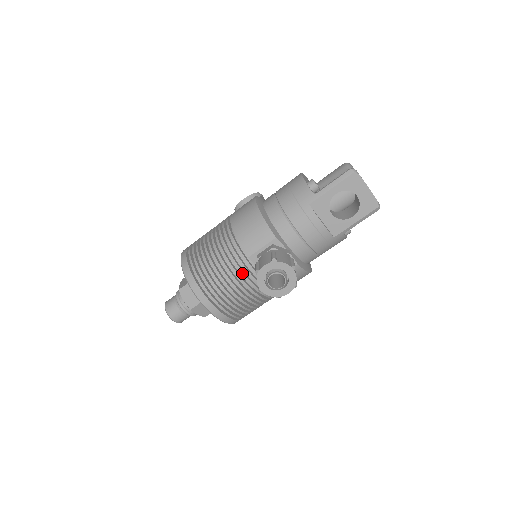
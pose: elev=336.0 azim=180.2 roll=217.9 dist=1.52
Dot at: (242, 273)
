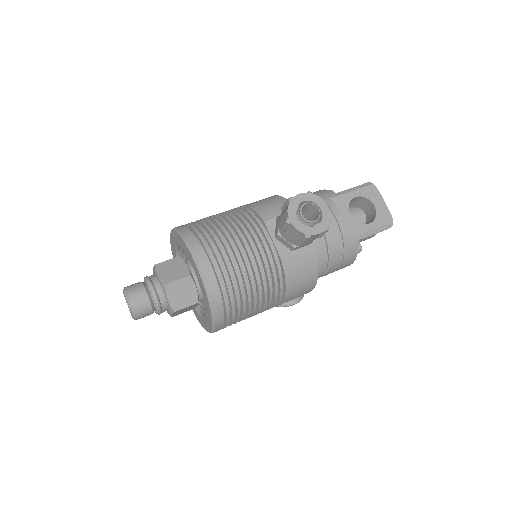
Dot at: (253, 235)
